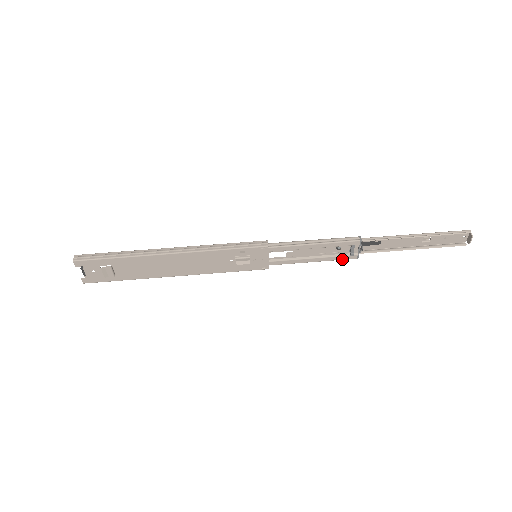
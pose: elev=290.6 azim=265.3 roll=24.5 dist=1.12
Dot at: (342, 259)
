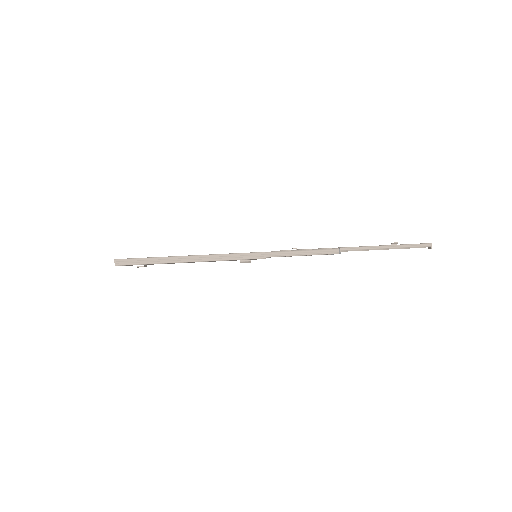
Dot at: occluded
